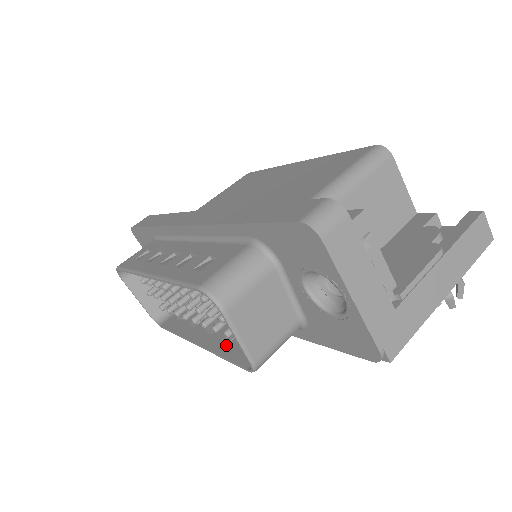
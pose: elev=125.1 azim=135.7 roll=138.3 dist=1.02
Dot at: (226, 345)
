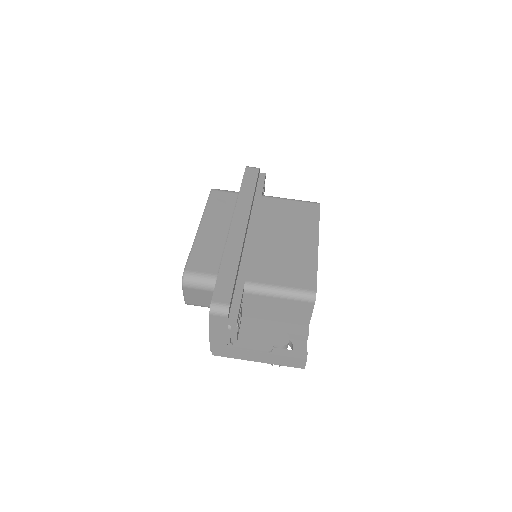
Dot at: occluded
